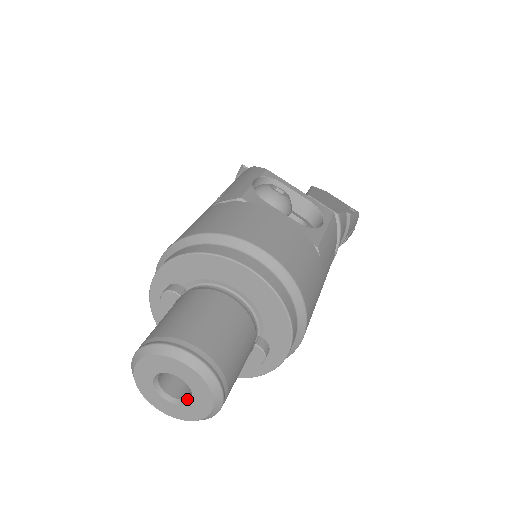
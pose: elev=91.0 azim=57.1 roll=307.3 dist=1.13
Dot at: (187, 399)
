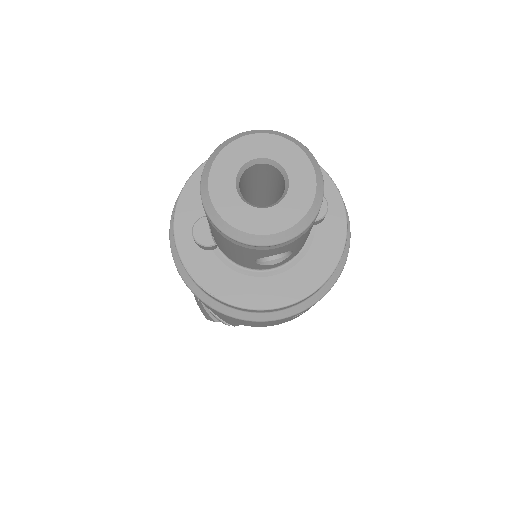
Dot at: (285, 187)
